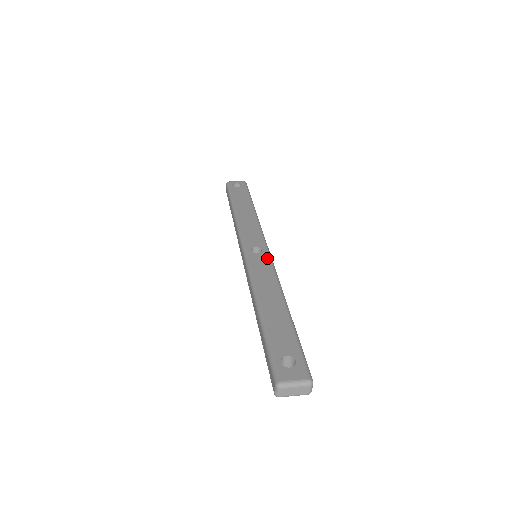
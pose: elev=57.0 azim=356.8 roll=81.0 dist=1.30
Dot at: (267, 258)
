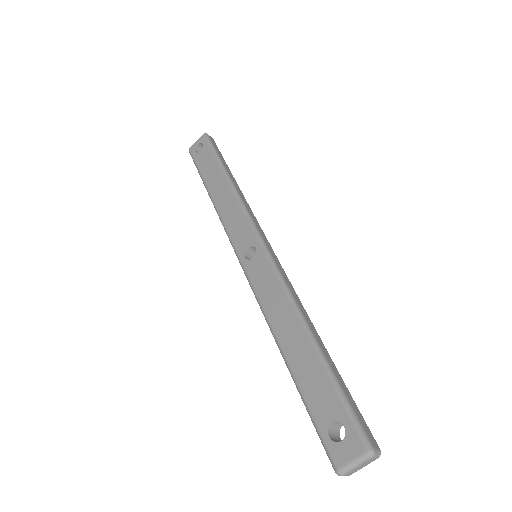
Dot at: (265, 260)
